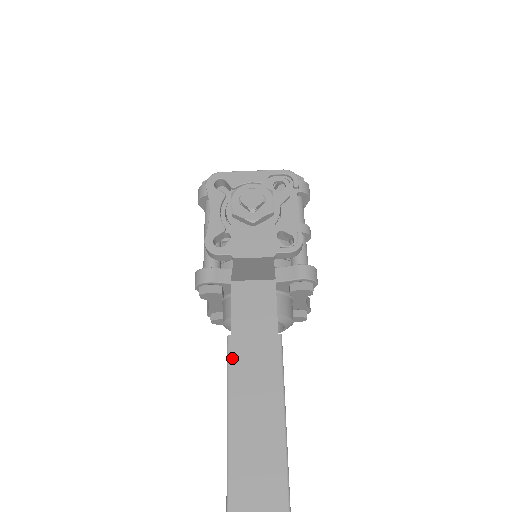
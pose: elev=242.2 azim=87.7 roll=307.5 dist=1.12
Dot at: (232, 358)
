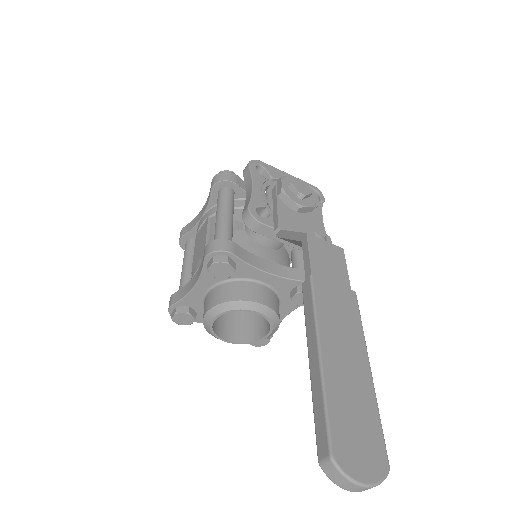
Dot at: (318, 295)
